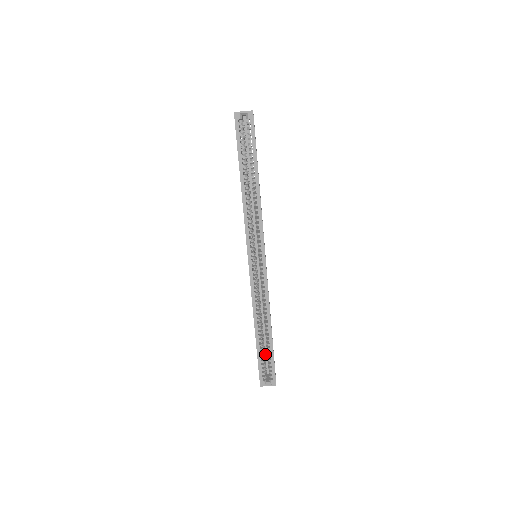
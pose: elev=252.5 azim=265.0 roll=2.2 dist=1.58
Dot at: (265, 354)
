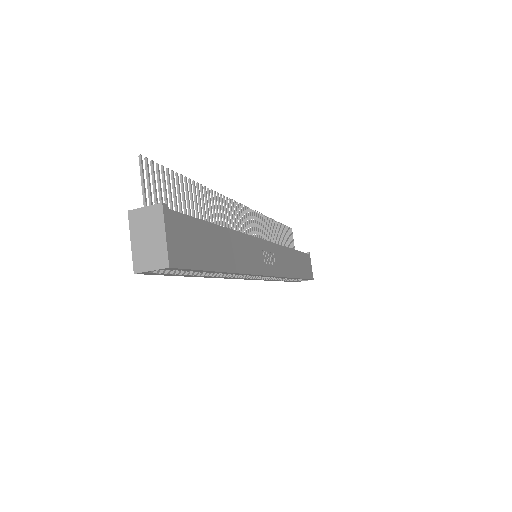
Dot at: occluded
